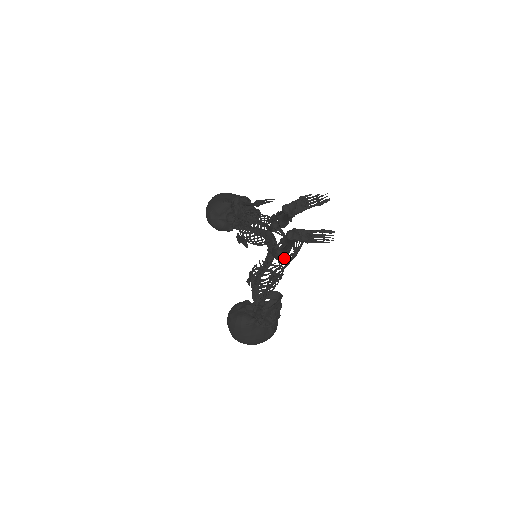
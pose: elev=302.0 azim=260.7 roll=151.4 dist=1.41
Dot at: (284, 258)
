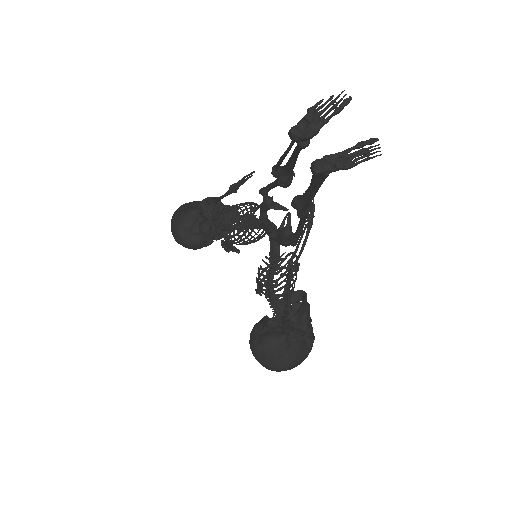
Dot at: (299, 234)
